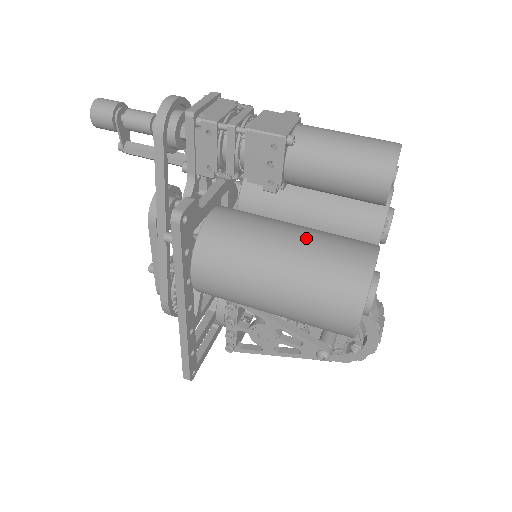
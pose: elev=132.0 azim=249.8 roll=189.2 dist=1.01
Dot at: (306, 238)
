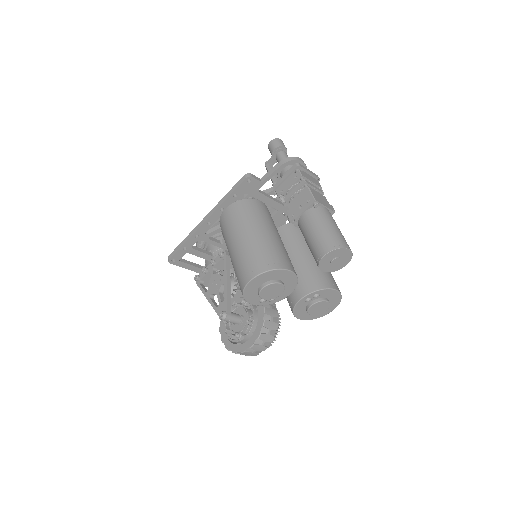
Dot at: (277, 240)
